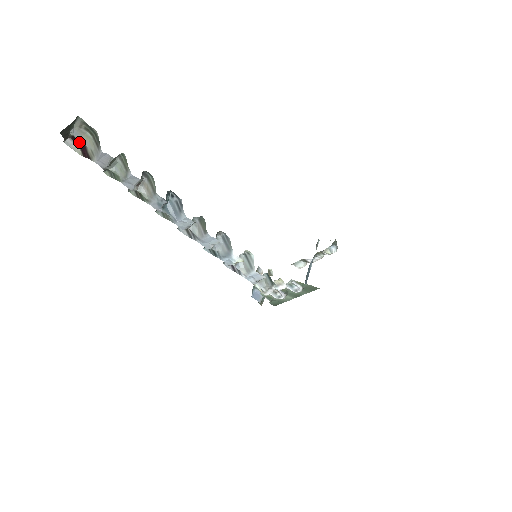
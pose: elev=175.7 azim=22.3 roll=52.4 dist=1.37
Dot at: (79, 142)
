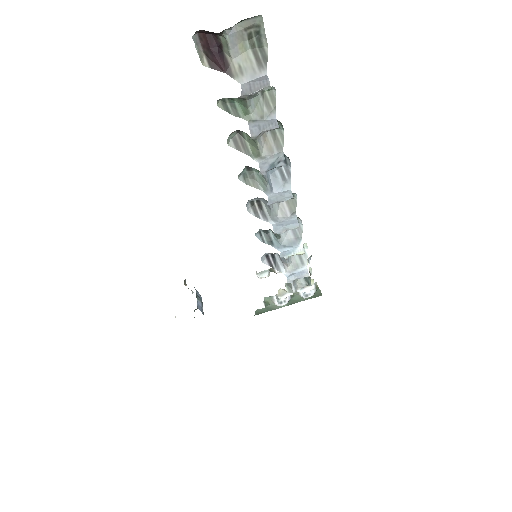
Dot at: (215, 46)
